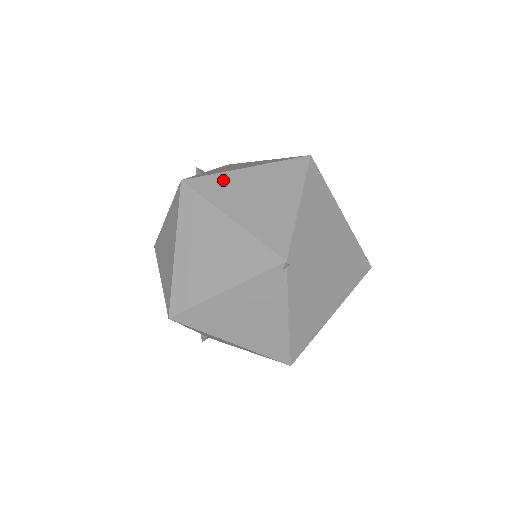
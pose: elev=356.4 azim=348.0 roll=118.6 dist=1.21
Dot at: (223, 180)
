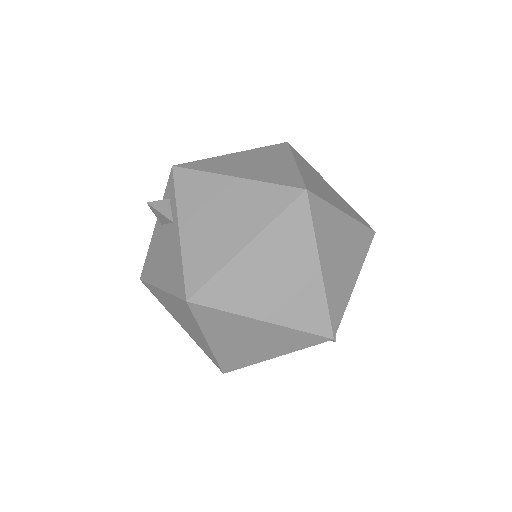
Dot at: (230, 278)
